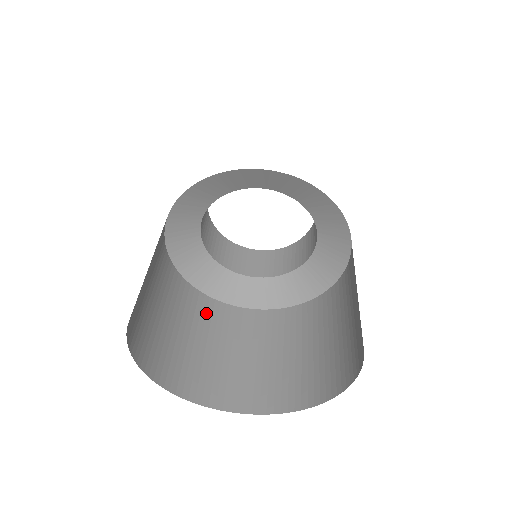
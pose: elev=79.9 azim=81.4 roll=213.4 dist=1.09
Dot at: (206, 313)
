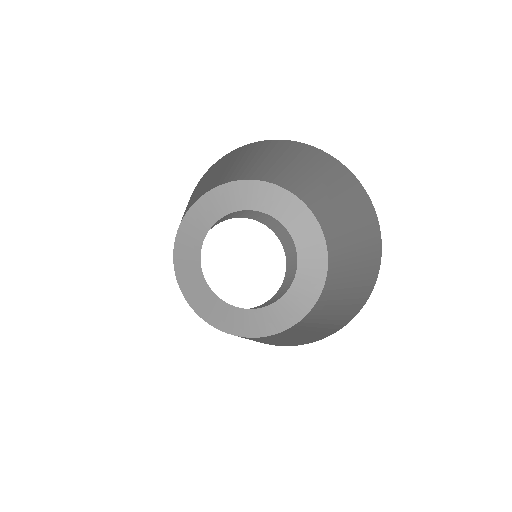
Dot at: occluded
